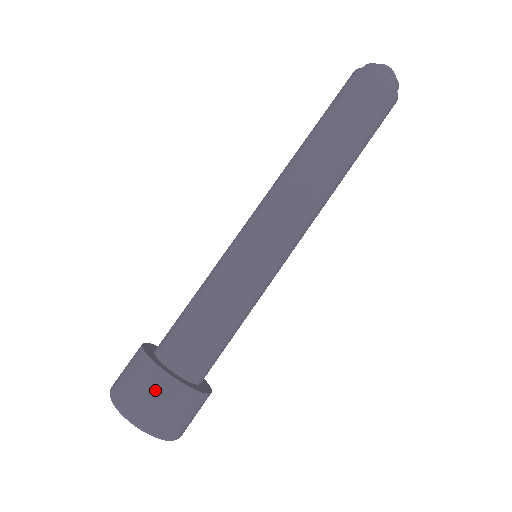
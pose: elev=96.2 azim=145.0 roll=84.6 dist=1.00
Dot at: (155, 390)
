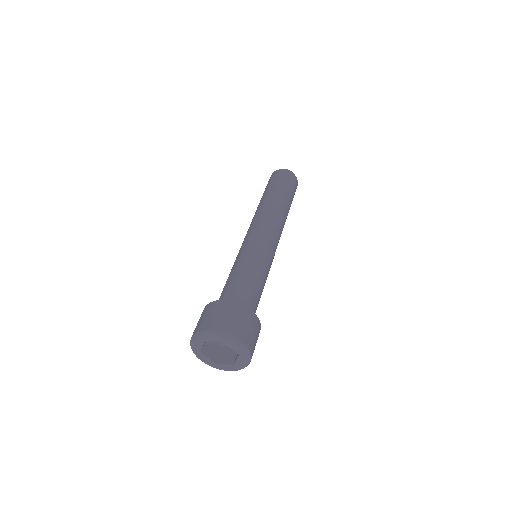
Dot at: (207, 312)
